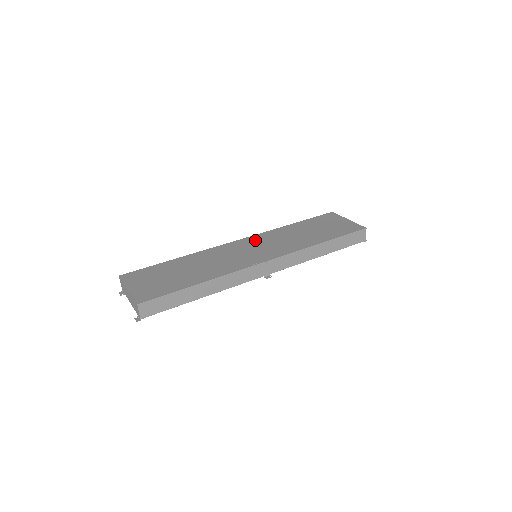
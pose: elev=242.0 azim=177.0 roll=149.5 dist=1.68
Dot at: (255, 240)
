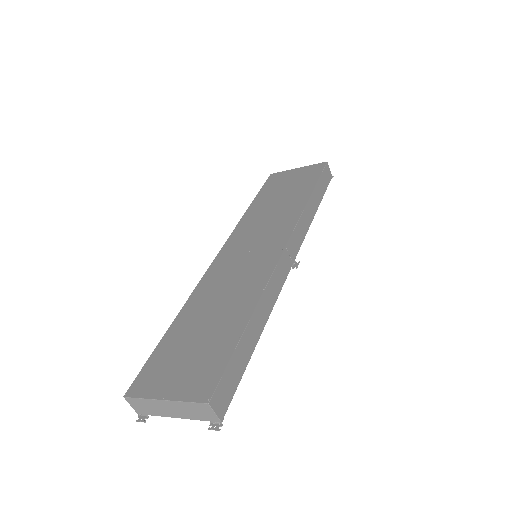
Dot at: (237, 242)
